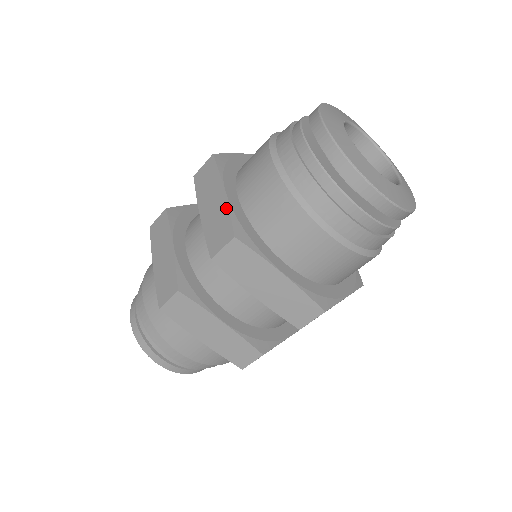
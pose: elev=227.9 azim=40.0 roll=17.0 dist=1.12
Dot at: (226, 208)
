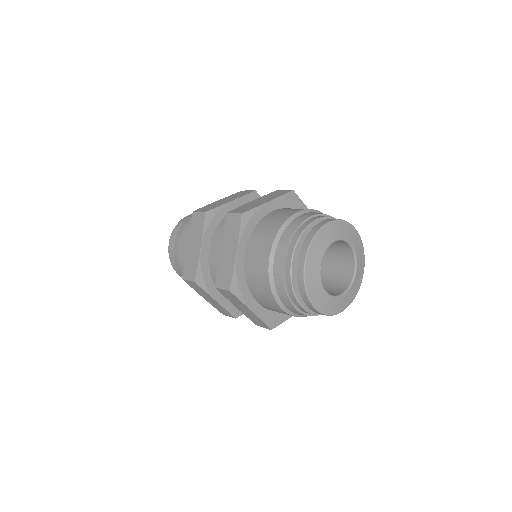
Dot at: (233, 266)
